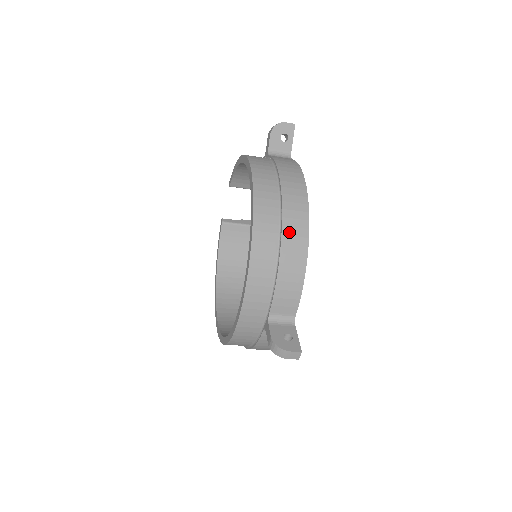
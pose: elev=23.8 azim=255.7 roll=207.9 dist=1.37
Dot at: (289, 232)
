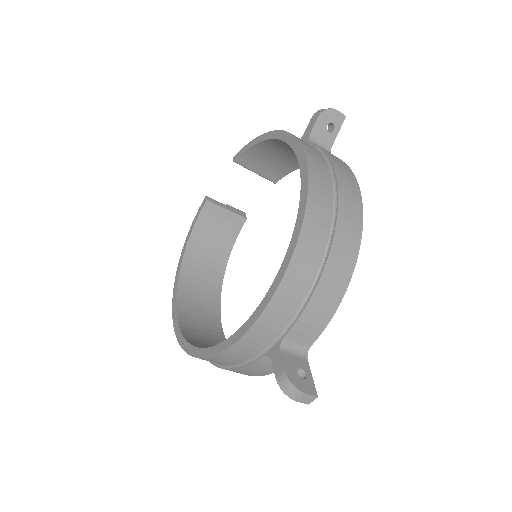
Dot at: (340, 244)
